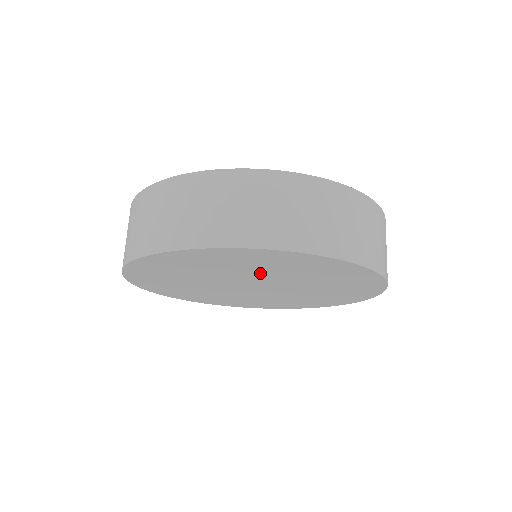
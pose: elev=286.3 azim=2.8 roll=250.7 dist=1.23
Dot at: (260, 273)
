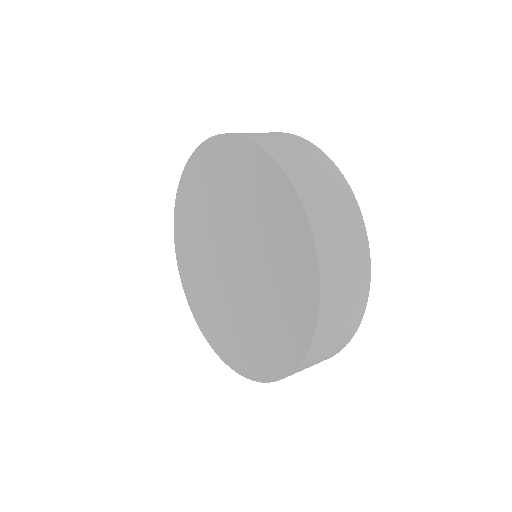
Dot at: (253, 229)
